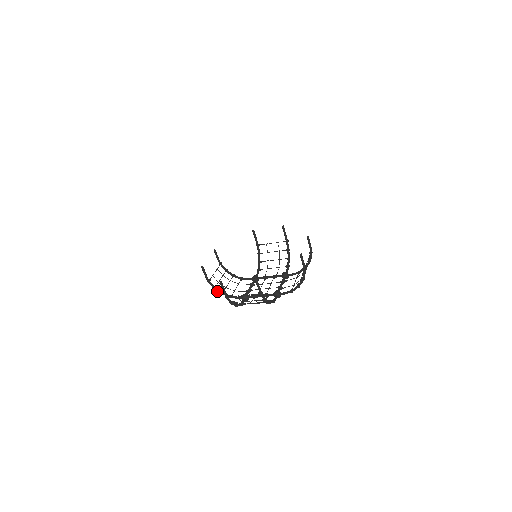
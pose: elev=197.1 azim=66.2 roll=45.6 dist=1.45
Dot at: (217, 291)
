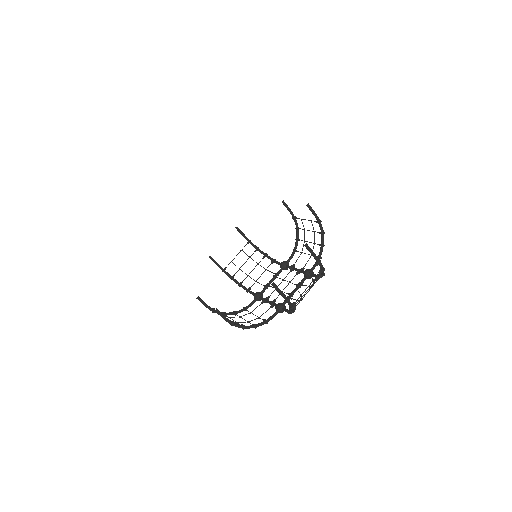
Dot at: (234, 281)
